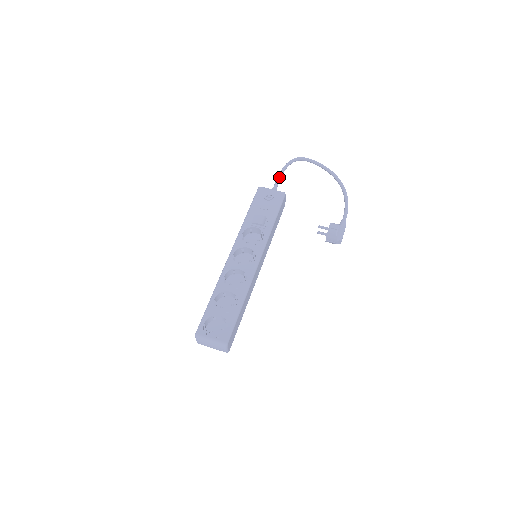
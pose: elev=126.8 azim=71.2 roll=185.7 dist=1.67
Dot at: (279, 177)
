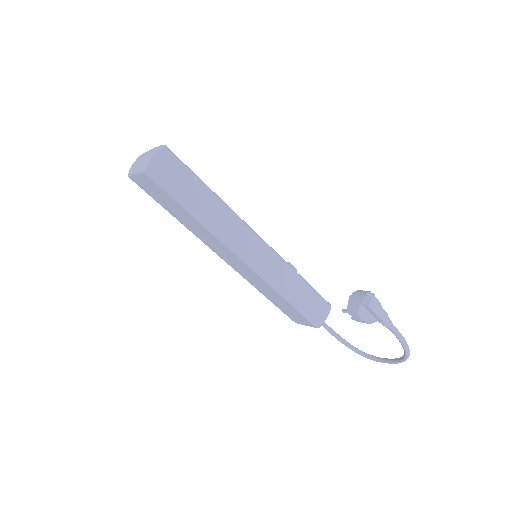
Dot at: occluded
